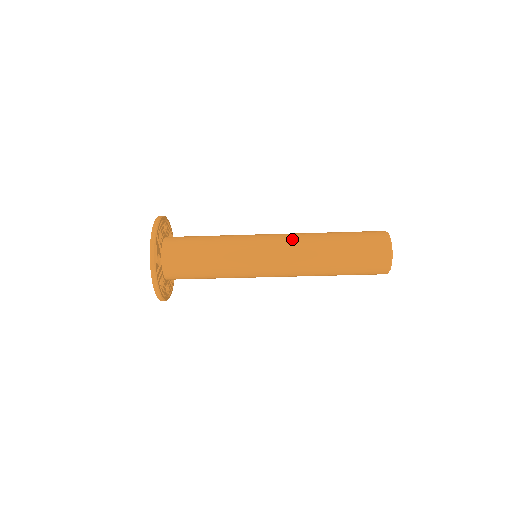
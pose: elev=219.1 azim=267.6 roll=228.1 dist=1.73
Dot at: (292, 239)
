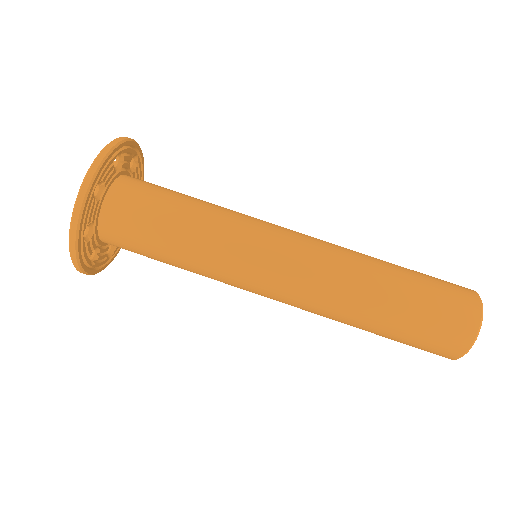
Dot at: (325, 244)
